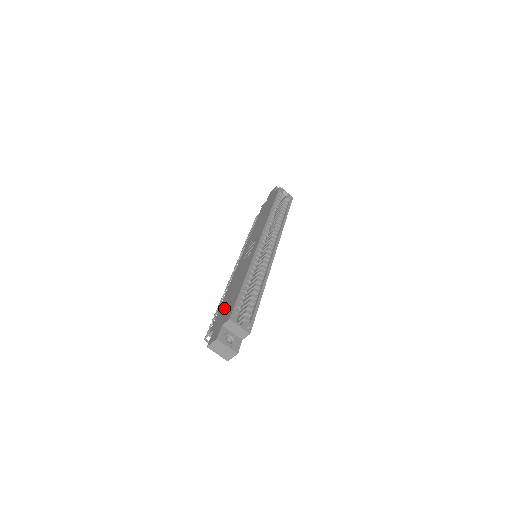
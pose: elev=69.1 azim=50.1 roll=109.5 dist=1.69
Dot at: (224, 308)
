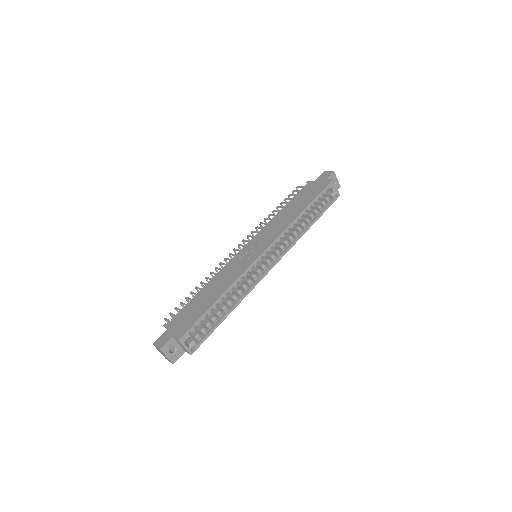
Dot at: (188, 312)
